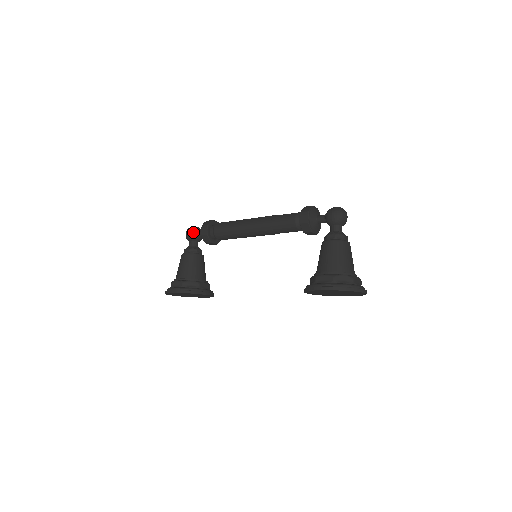
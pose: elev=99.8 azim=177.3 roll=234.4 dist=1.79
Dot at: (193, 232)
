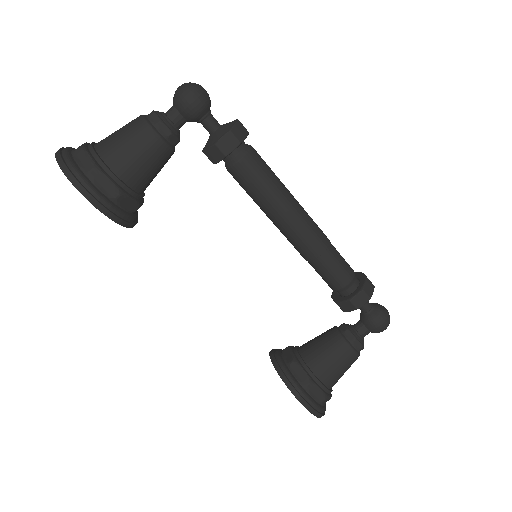
Dot at: (201, 110)
